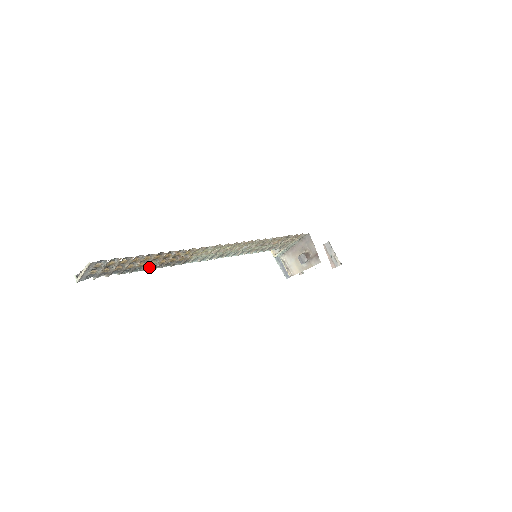
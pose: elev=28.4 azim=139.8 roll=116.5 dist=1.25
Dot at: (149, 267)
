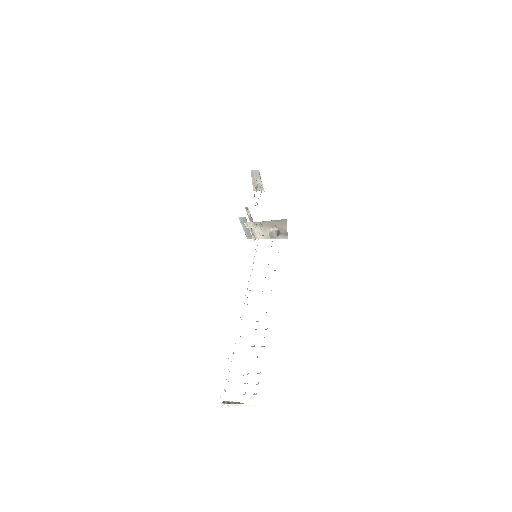
Dot at: occluded
